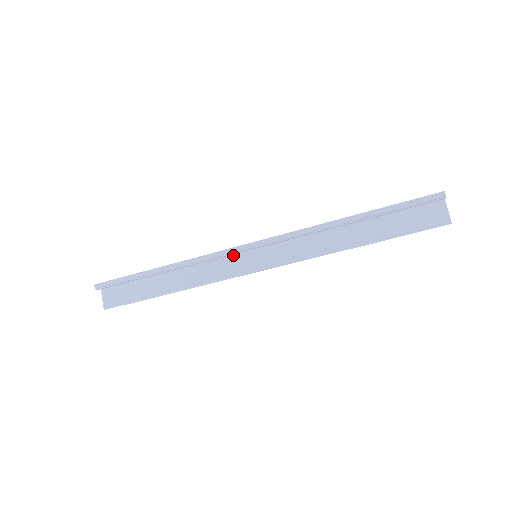
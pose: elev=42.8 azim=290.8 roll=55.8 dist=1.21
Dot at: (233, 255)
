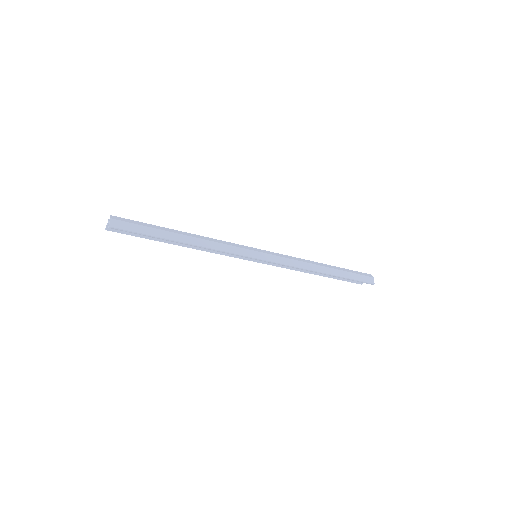
Dot at: (242, 250)
